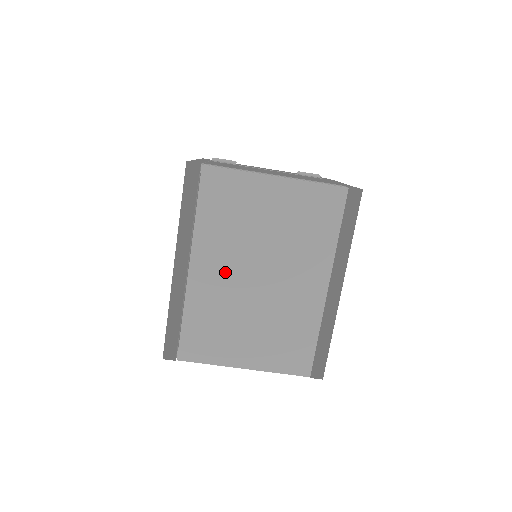
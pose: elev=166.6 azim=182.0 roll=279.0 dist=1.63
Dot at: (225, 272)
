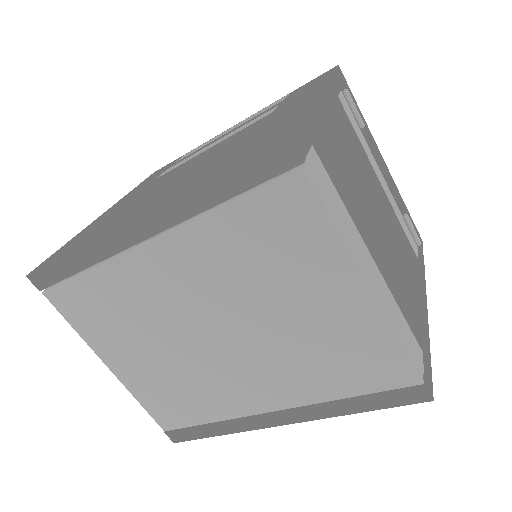
Dot at: (184, 291)
